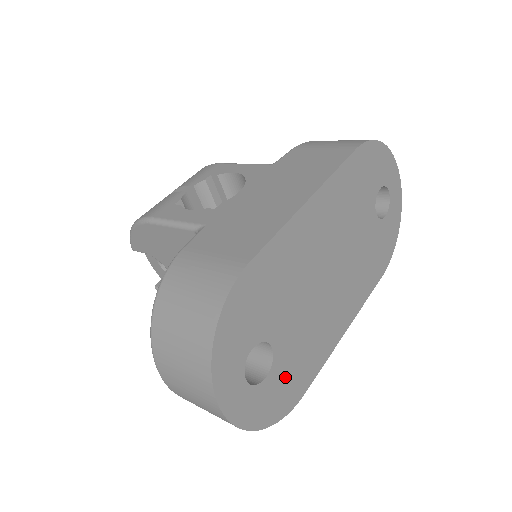
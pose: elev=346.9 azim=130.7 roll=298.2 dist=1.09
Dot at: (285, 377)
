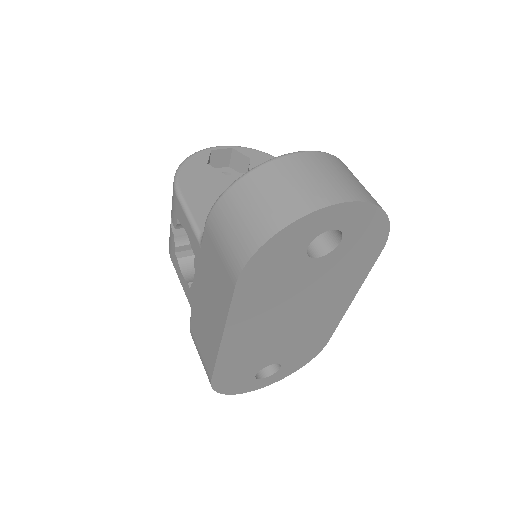
Dot at: (299, 355)
